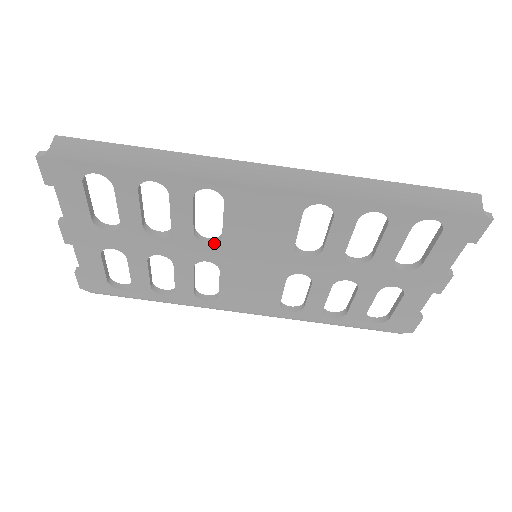
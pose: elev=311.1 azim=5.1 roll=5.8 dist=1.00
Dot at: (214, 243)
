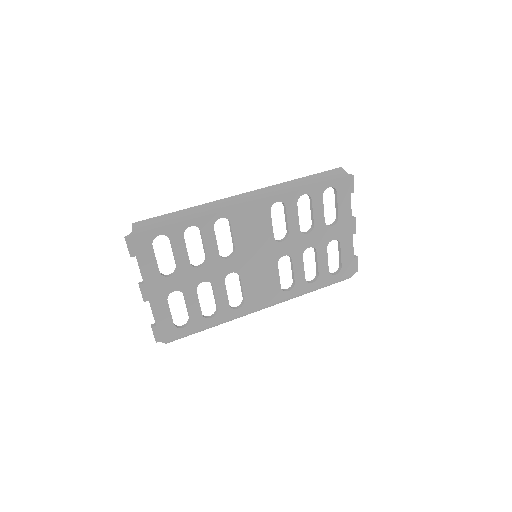
Dot at: (232, 256)
